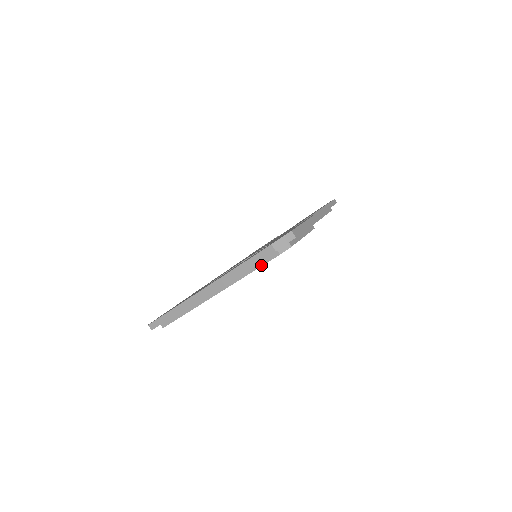
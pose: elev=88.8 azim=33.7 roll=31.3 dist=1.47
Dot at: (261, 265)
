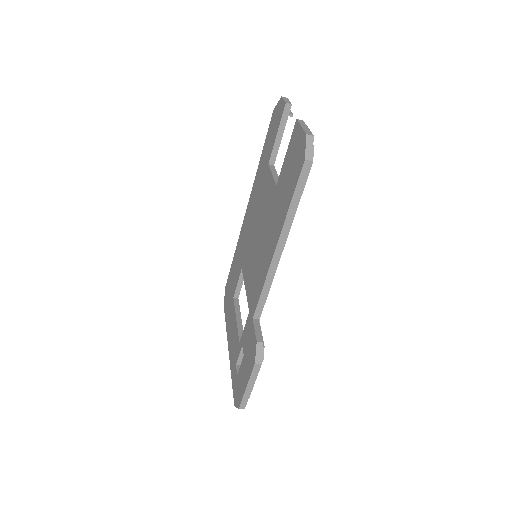
Dot at: occluded
